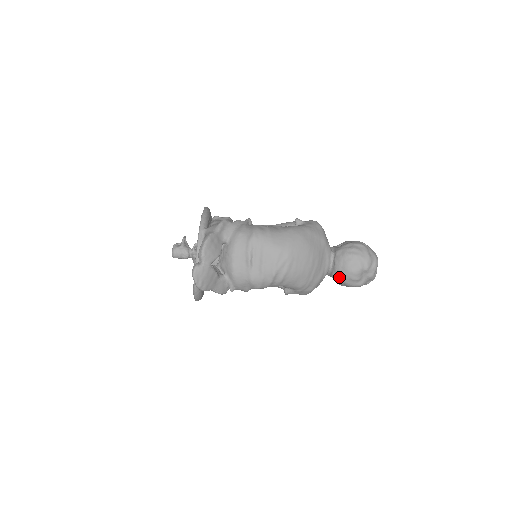
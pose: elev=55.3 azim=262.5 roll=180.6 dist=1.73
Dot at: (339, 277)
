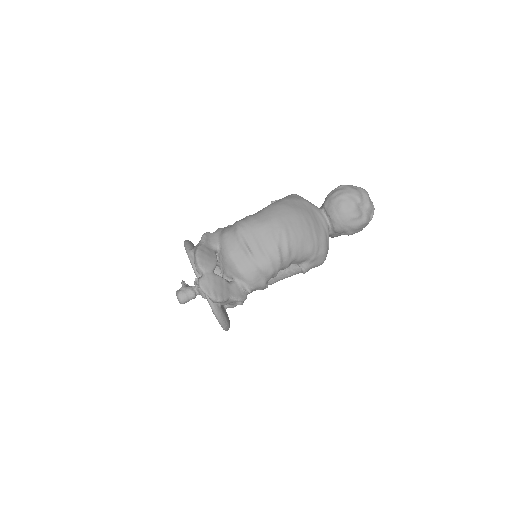
Dot at: (341, 225)
